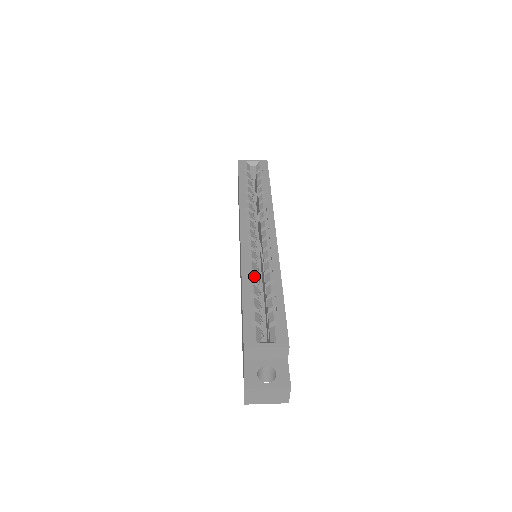
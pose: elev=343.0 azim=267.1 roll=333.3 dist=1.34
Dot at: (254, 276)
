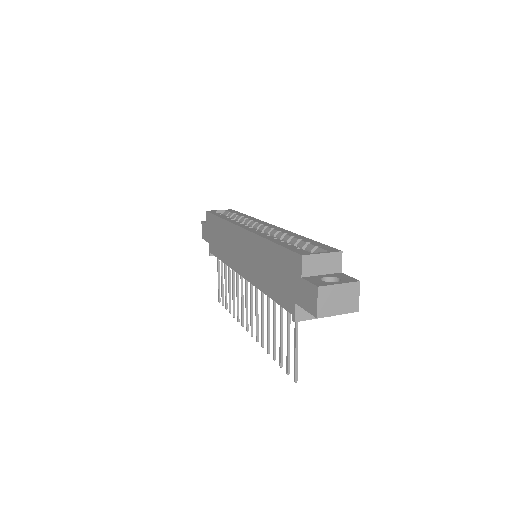
Dot at: (274, 237)
